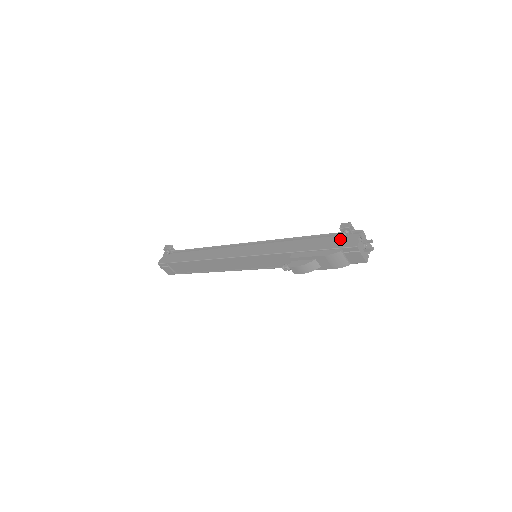
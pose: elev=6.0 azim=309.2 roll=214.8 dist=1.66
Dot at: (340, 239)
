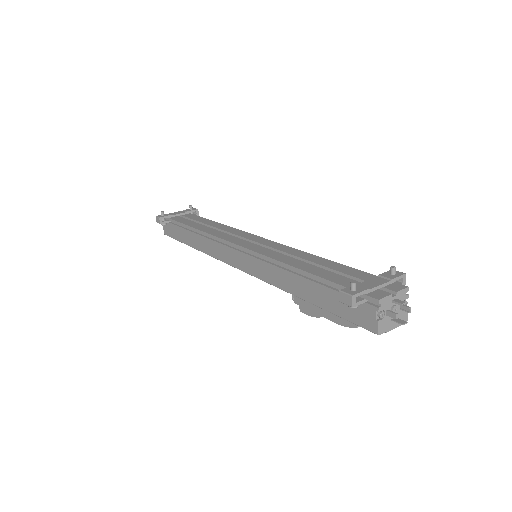
Dot at: occluded
